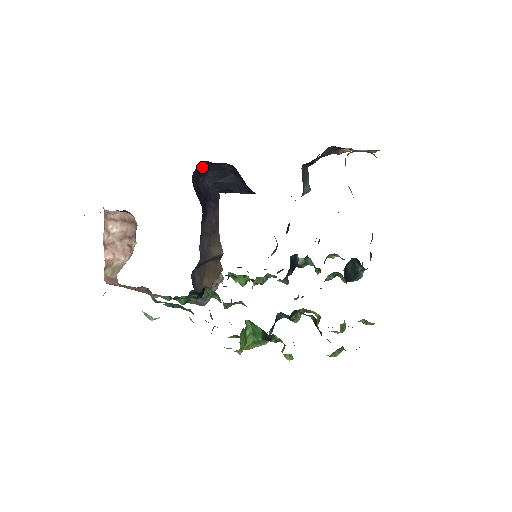
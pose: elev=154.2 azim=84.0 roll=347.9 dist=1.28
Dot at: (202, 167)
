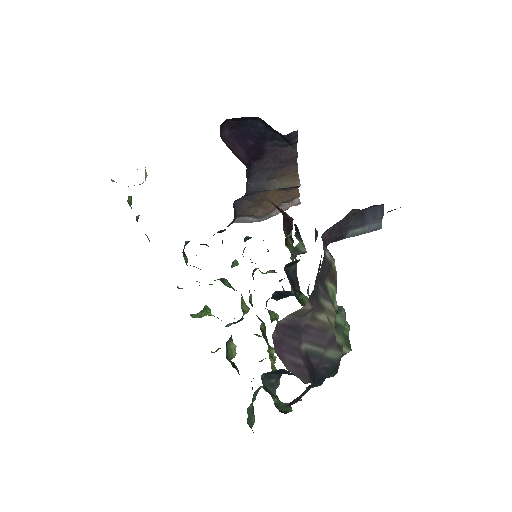
Dot at: occluded
